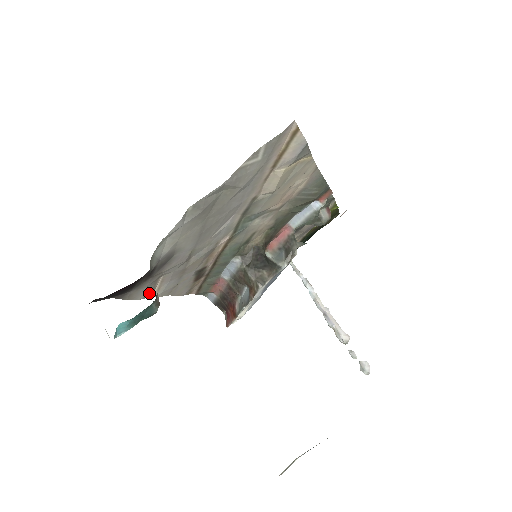
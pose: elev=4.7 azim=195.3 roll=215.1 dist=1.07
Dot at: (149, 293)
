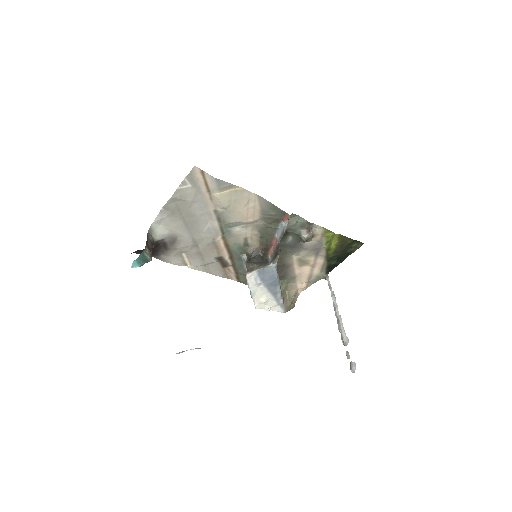
Dot at: (181, 263)
